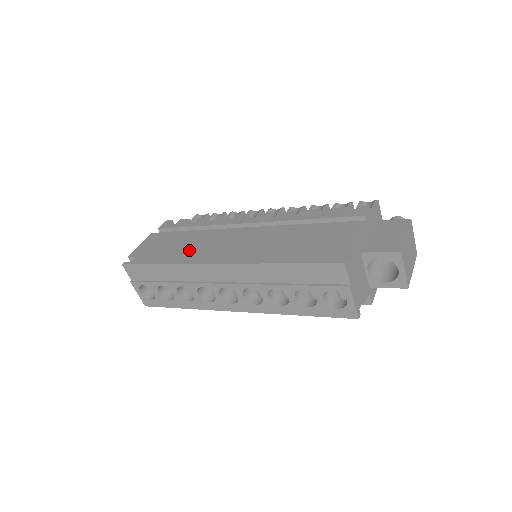
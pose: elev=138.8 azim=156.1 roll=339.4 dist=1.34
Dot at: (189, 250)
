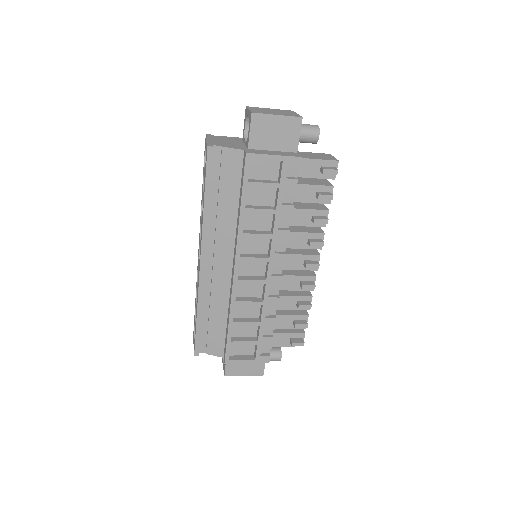
Dot at: occluded
